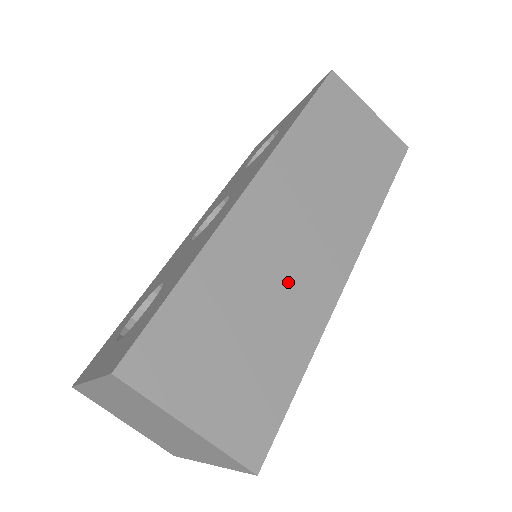
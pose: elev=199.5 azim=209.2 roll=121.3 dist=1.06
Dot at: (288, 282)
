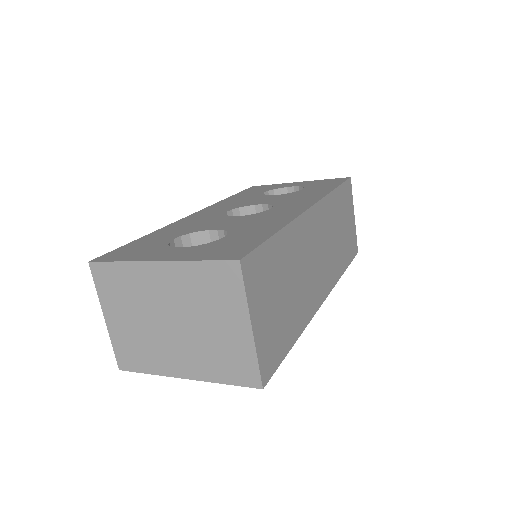
Dot at: (306, 281)
